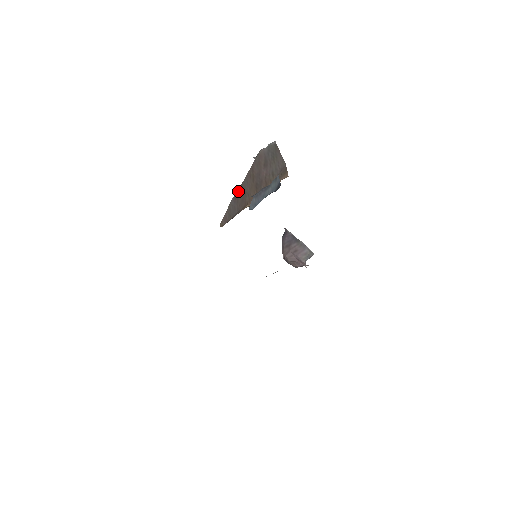
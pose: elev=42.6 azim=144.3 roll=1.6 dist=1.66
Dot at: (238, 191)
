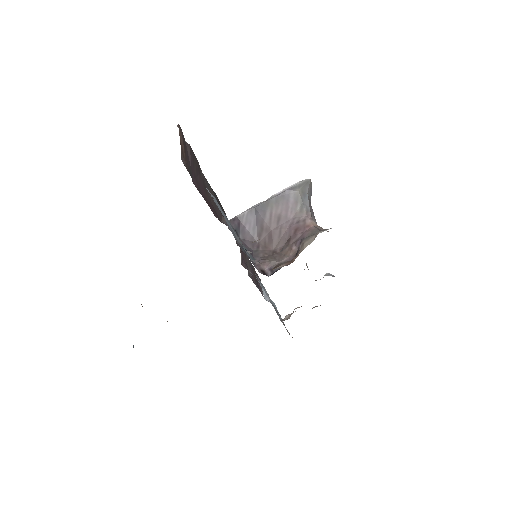
Dot at: occluded
